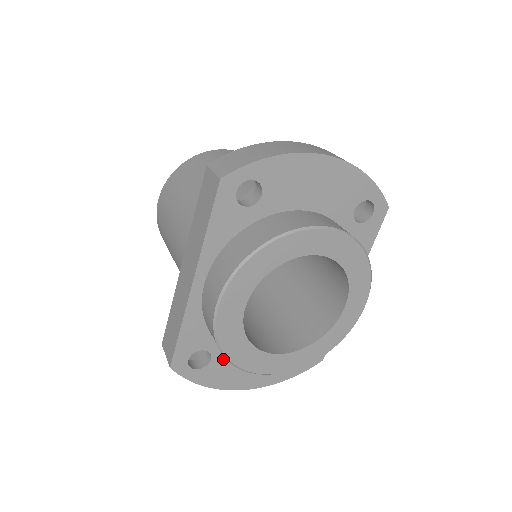
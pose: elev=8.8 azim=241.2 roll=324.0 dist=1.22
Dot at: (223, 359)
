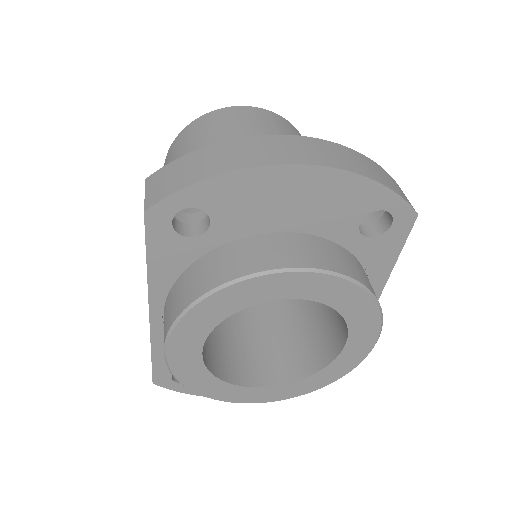
Dot at: occluded
